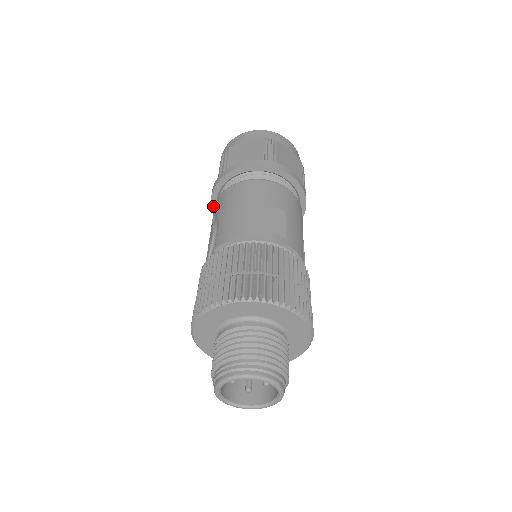
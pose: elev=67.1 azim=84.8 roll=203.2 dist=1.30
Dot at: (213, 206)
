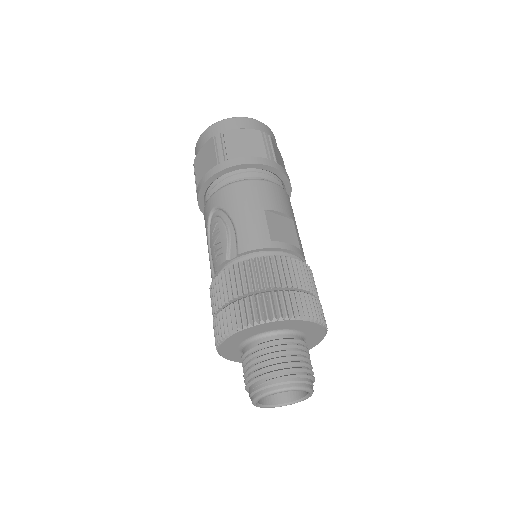
Dot at: (201, 191)
